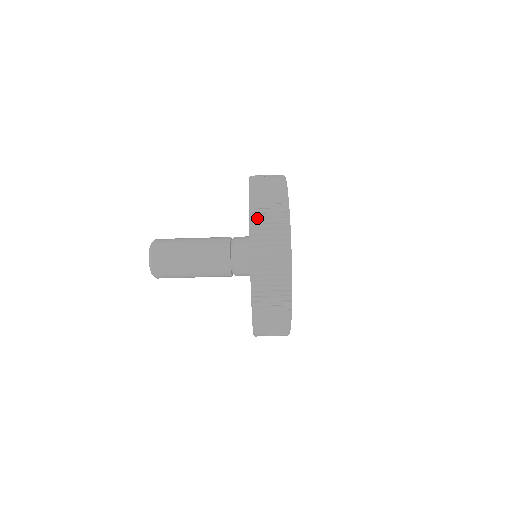
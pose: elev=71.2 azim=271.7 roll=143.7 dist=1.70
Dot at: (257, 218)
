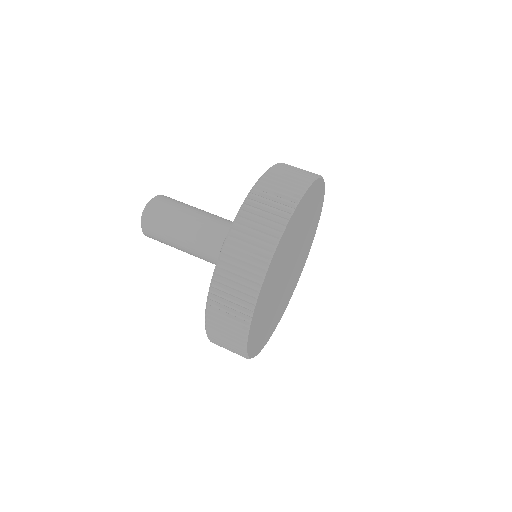
Dot at: occluded
